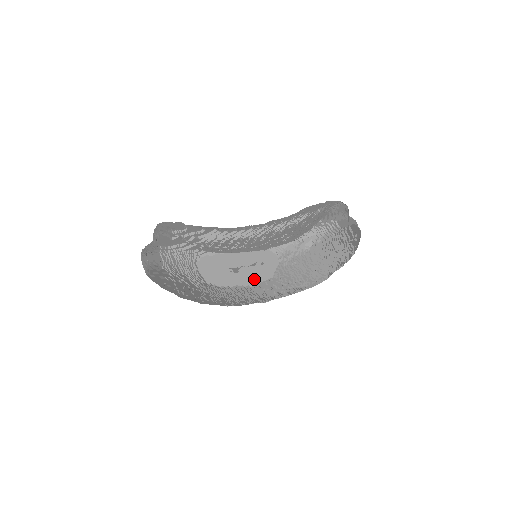
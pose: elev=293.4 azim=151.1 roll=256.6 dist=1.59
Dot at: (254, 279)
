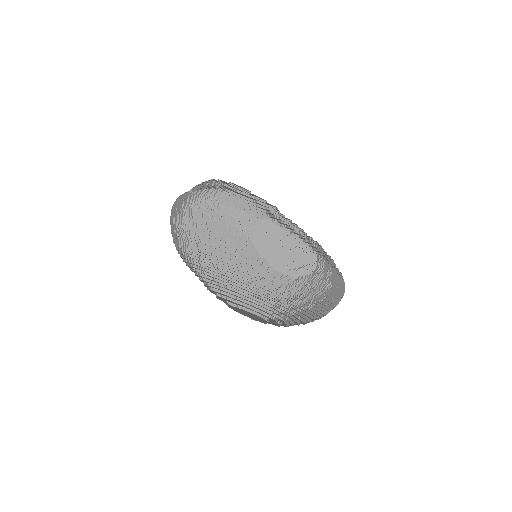
Dot at: (281, 266)
